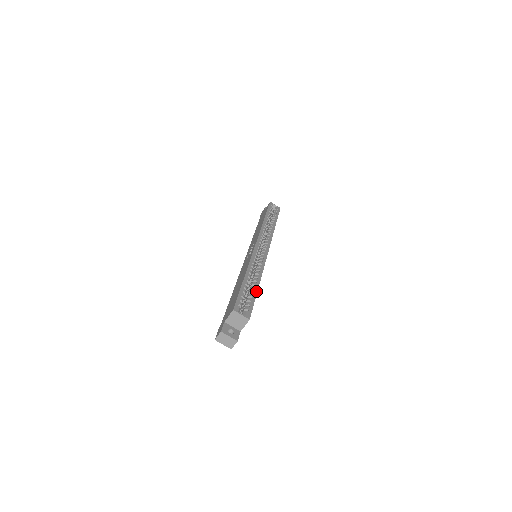
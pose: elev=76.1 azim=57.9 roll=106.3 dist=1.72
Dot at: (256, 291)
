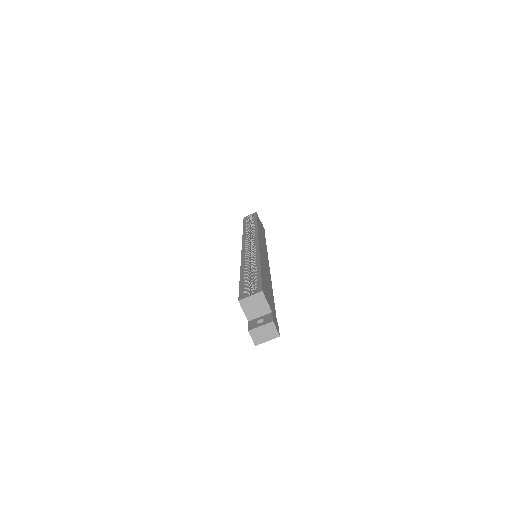
Dot at: (259, 269)
